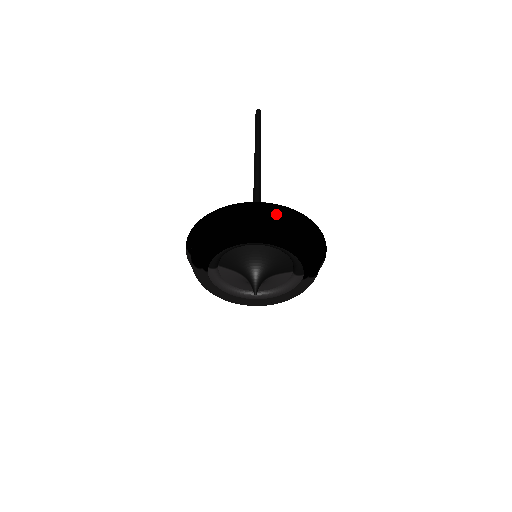
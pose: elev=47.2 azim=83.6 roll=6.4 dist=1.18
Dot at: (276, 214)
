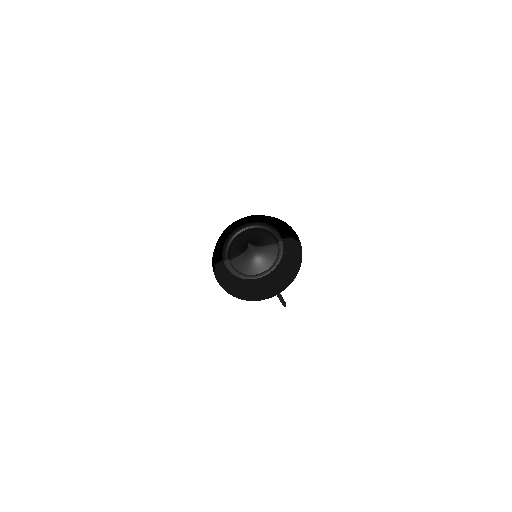
Dot at: occluded
